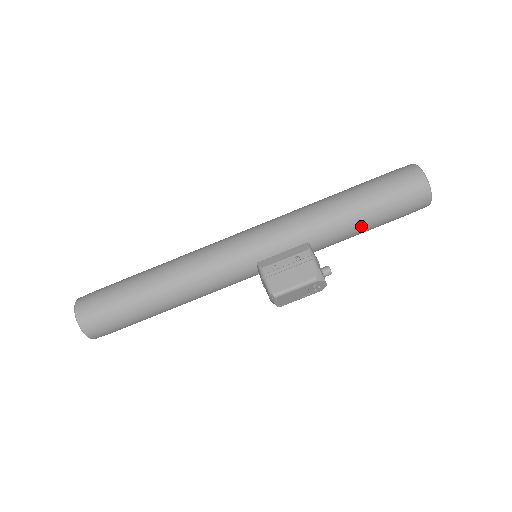
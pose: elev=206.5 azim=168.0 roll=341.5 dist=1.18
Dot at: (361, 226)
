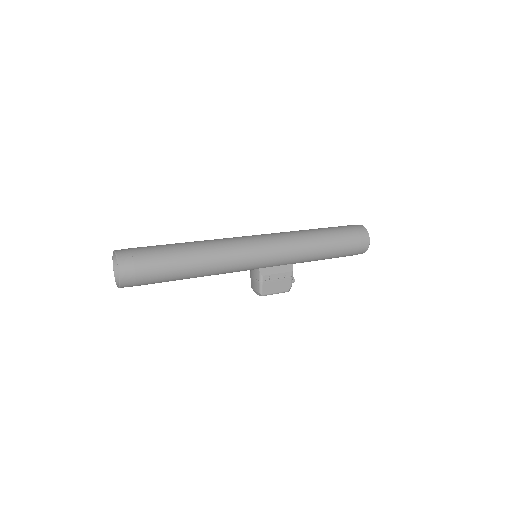
Dot at: occluded
